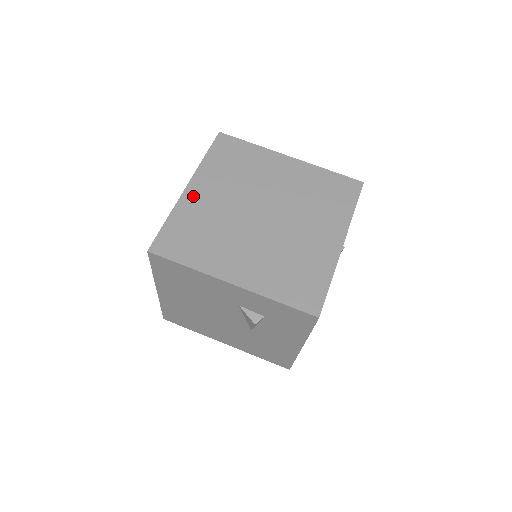
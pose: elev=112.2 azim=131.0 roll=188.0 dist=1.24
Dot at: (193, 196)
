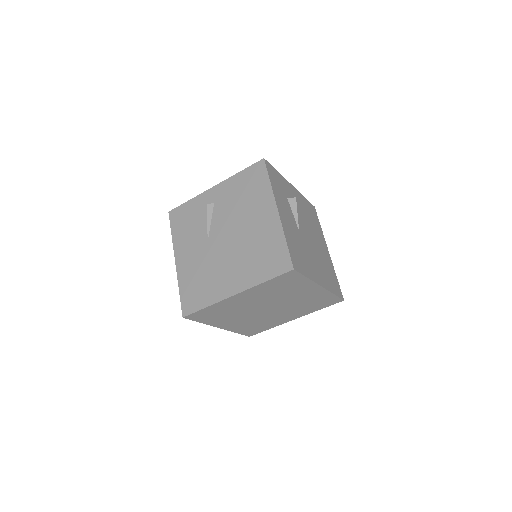
Dot at: (234, 300)
